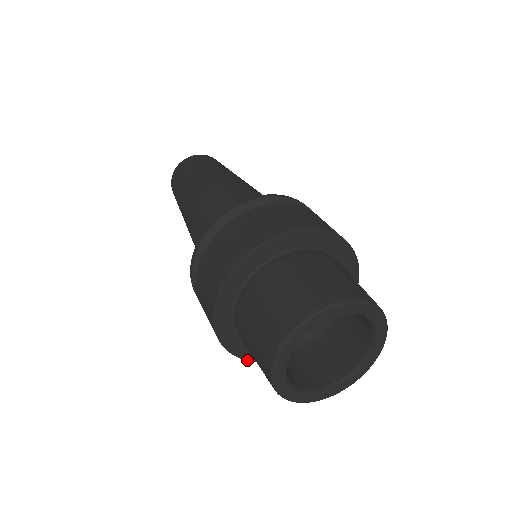
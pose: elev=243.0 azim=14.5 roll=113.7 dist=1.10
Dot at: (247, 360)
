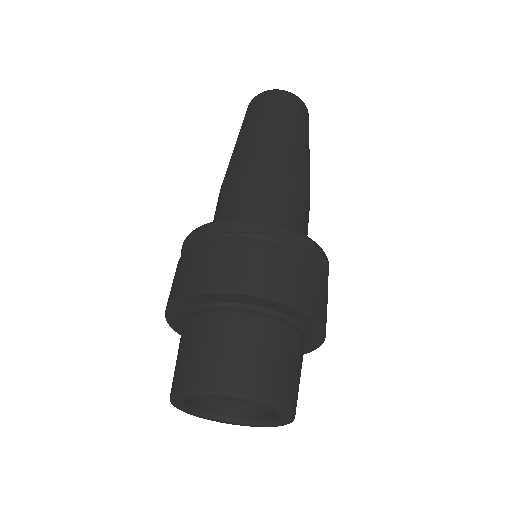
Dot at: (180, 334)
